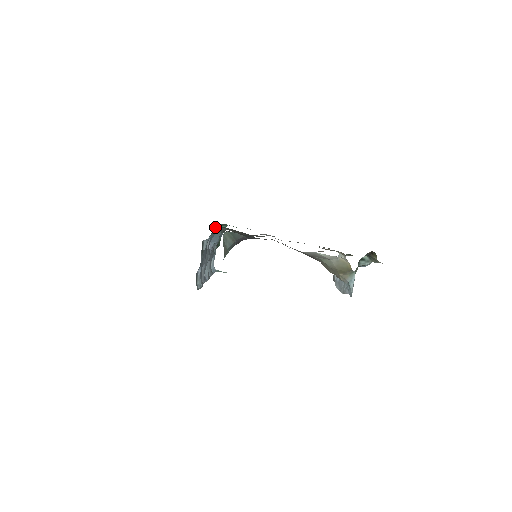
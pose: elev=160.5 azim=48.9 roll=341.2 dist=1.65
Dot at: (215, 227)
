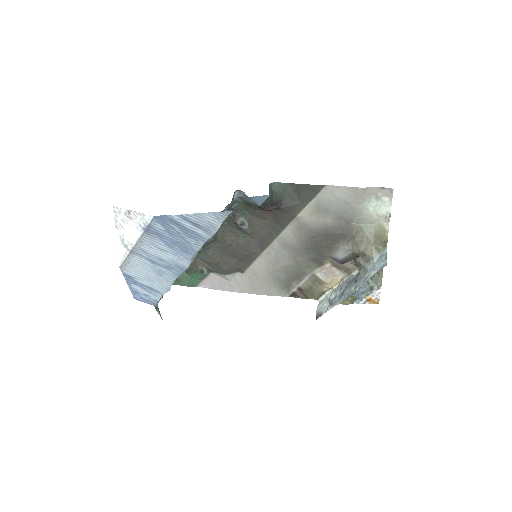
Dot at: (230, 209)
